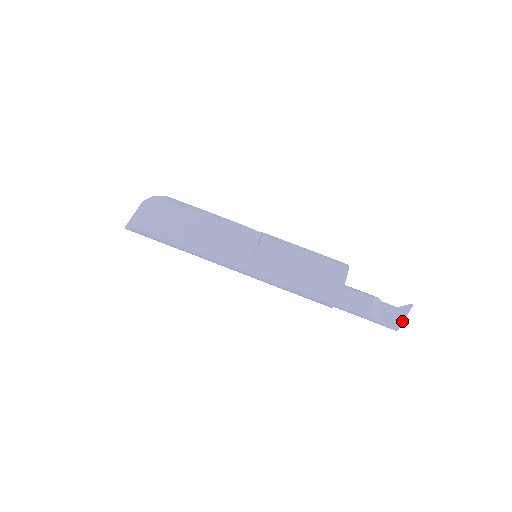
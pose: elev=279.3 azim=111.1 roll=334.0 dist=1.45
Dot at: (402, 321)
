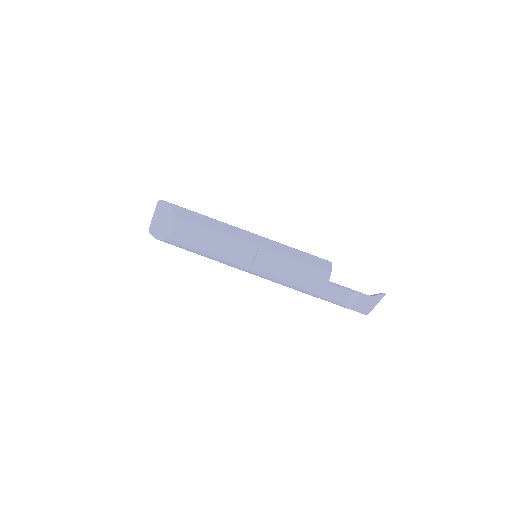
Dot at: (372, 308)
